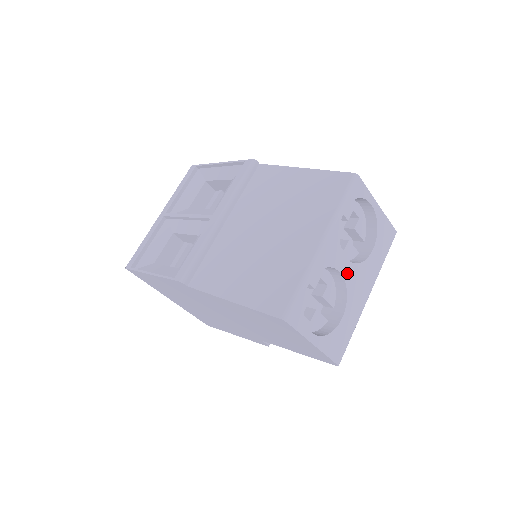
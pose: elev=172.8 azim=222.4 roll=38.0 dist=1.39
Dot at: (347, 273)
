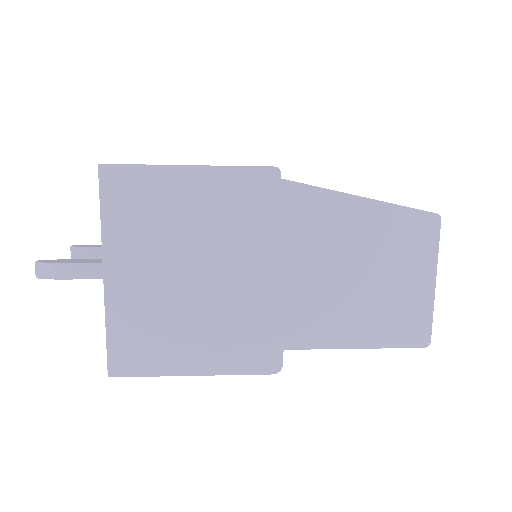
Dot at: occluded
